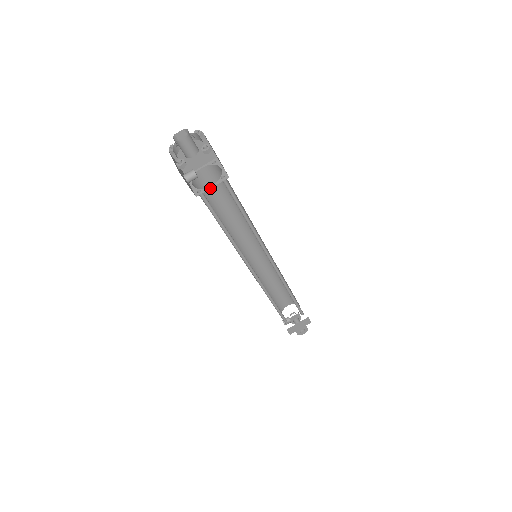
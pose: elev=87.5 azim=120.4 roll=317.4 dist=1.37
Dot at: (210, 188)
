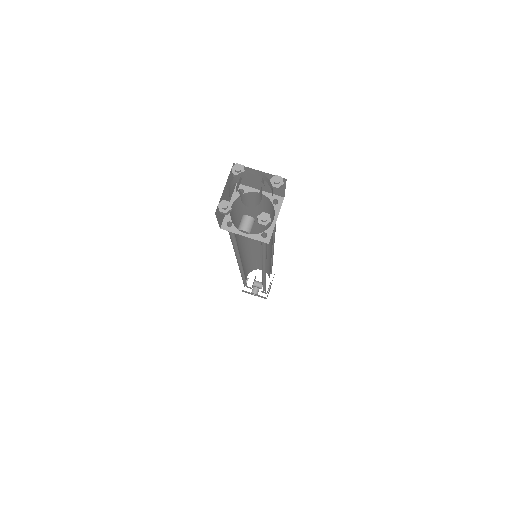
Dot at: (275, 223)
